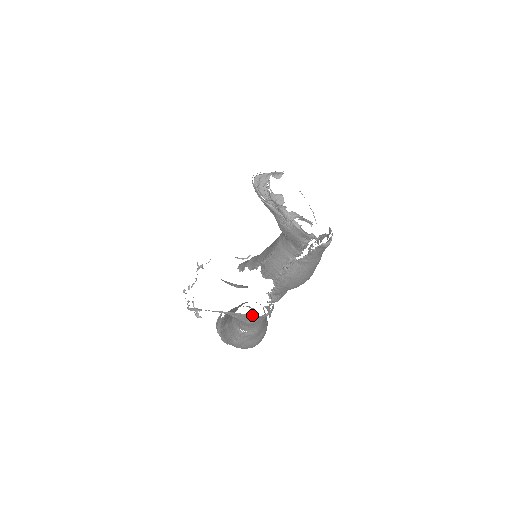
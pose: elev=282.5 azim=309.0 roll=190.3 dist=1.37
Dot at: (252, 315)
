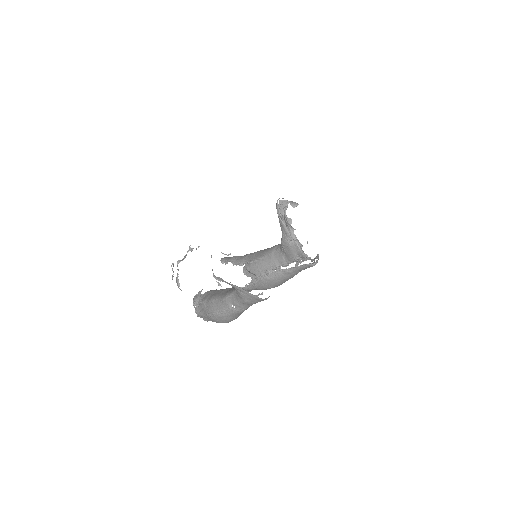
Dot at: (256, 296)
